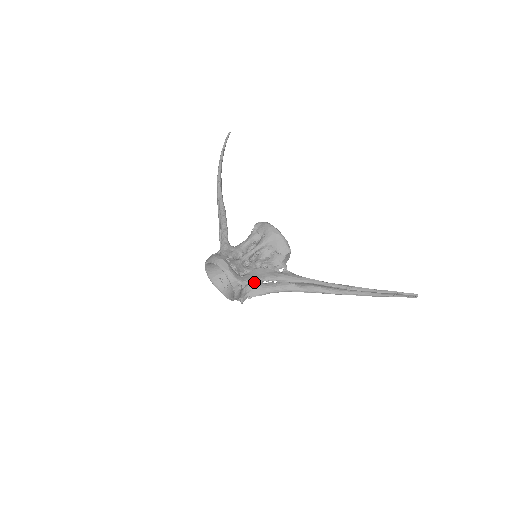
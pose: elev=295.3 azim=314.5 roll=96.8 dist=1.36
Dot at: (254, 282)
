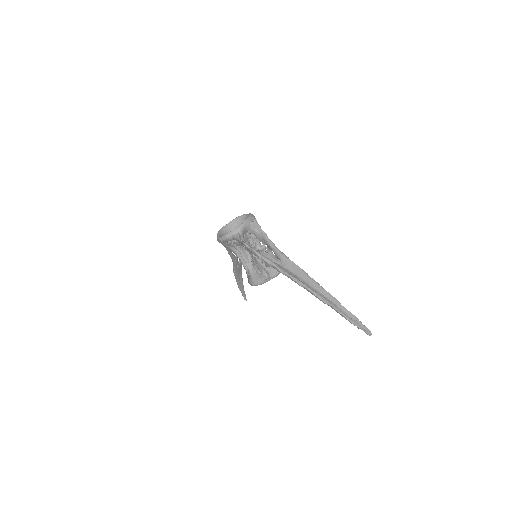
Dot at: occluded
